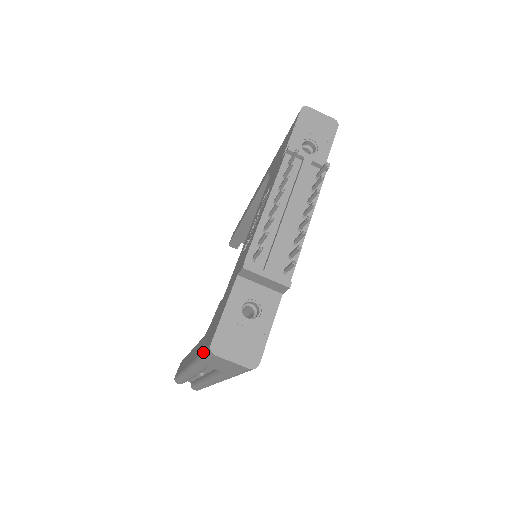
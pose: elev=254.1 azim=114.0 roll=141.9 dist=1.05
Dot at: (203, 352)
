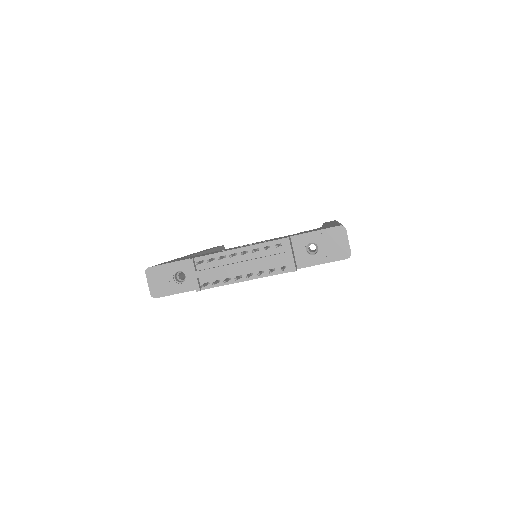
Dot at: (158, 264)
